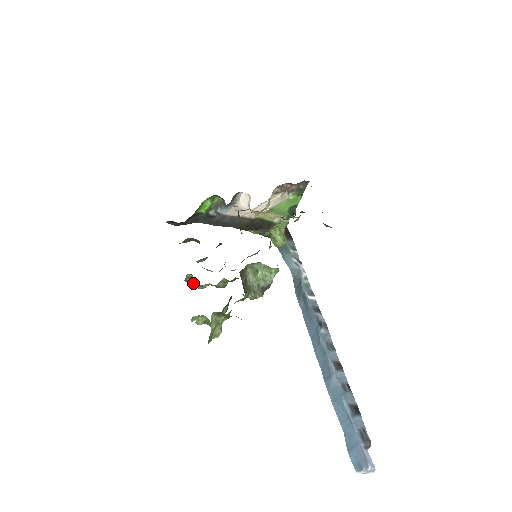
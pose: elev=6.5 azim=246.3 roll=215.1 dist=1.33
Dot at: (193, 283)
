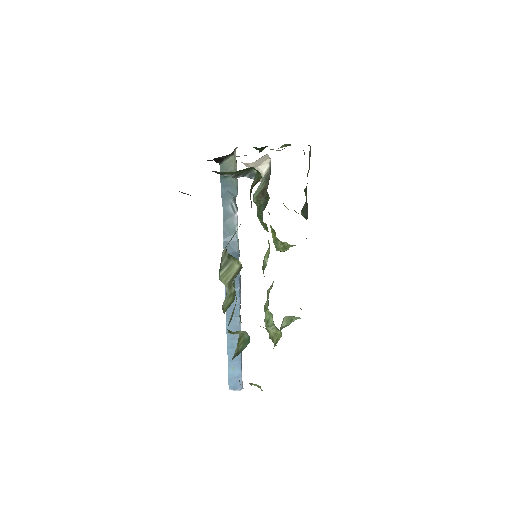
Dot at: (236, 333)
